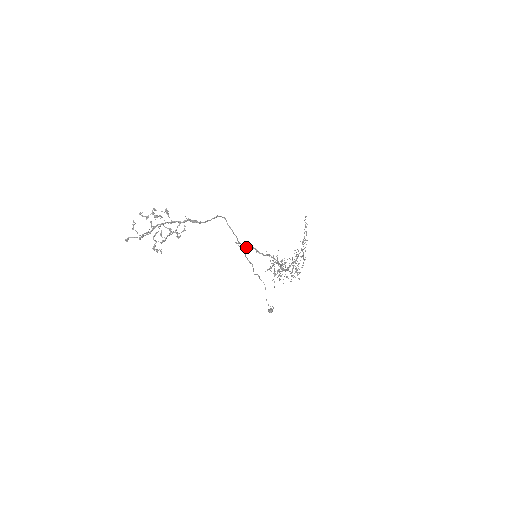
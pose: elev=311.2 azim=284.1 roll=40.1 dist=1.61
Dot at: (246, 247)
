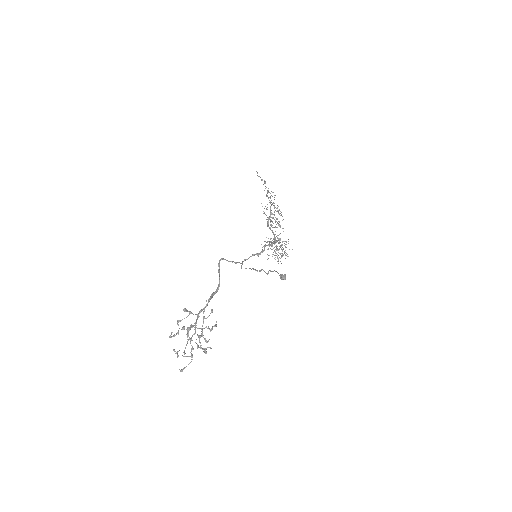
Dot at: (247, 259)
